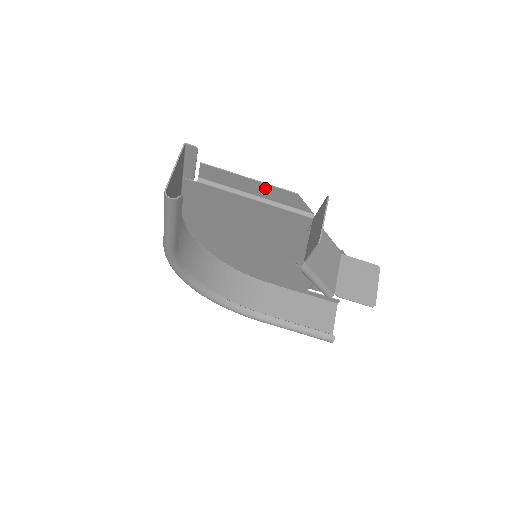
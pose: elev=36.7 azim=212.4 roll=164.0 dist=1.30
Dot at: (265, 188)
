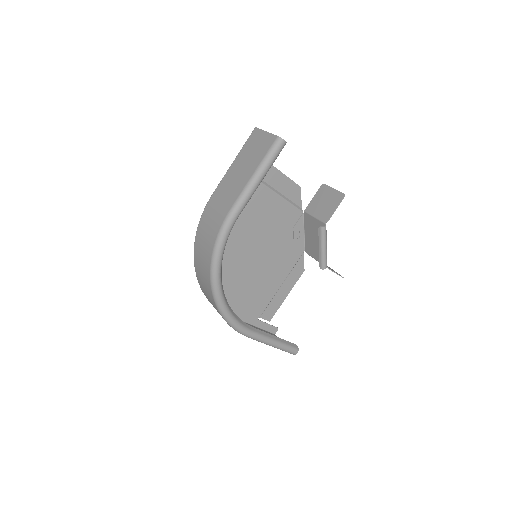
Dot at: (283, 180)
